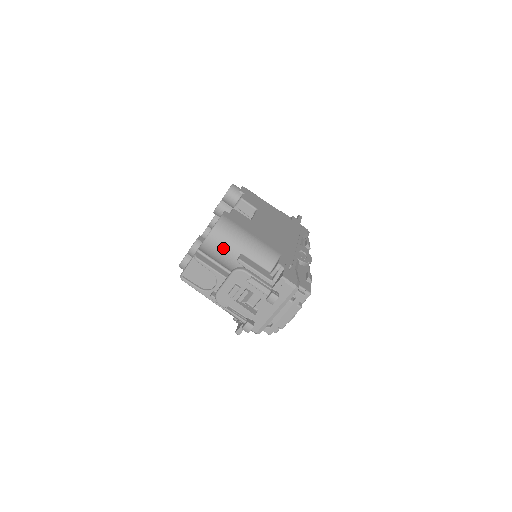
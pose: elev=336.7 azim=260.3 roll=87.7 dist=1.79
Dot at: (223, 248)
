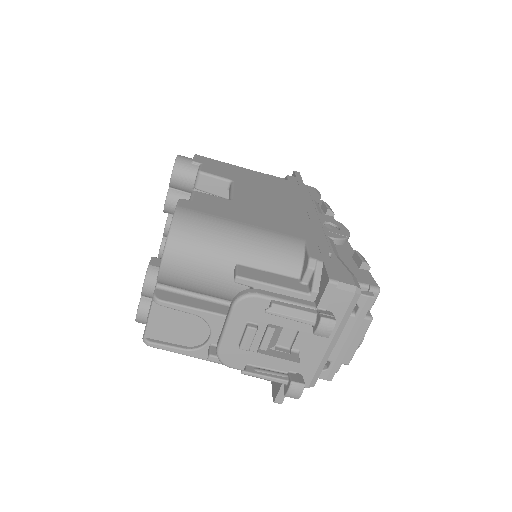
Dot at: (200, 266)
